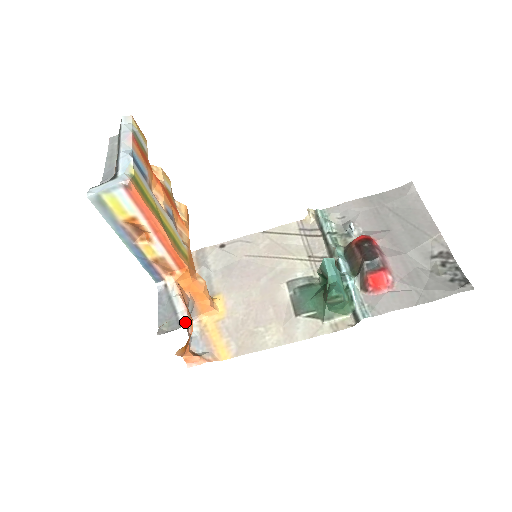
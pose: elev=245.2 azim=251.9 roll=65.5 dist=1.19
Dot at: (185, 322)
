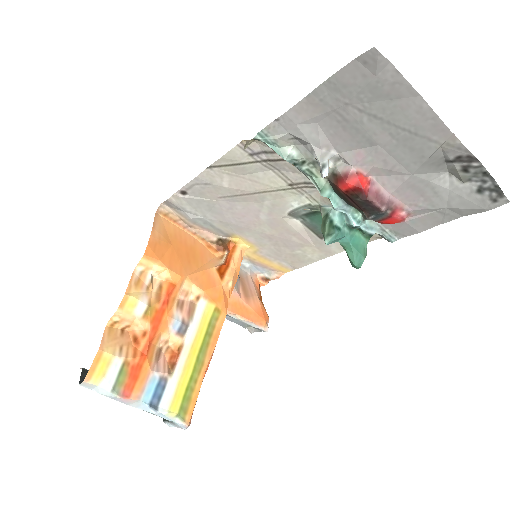
Dot at: (264, 331)
